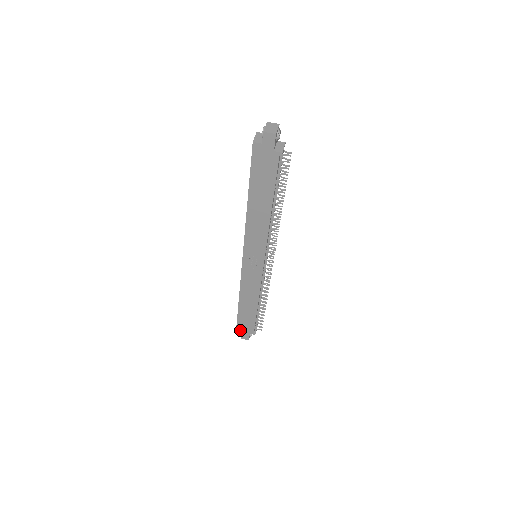
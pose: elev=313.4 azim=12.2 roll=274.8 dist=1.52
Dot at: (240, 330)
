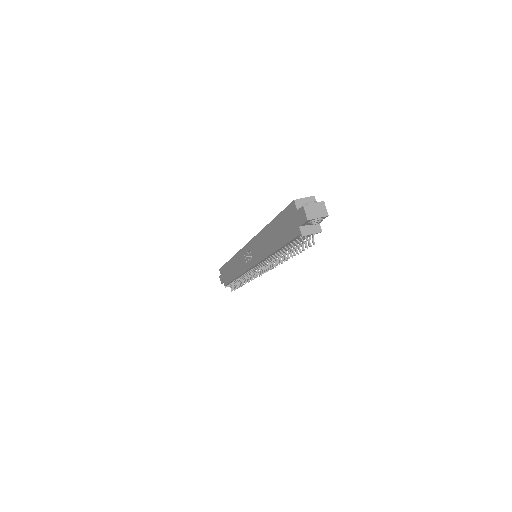
Dot at: (221, 272)
